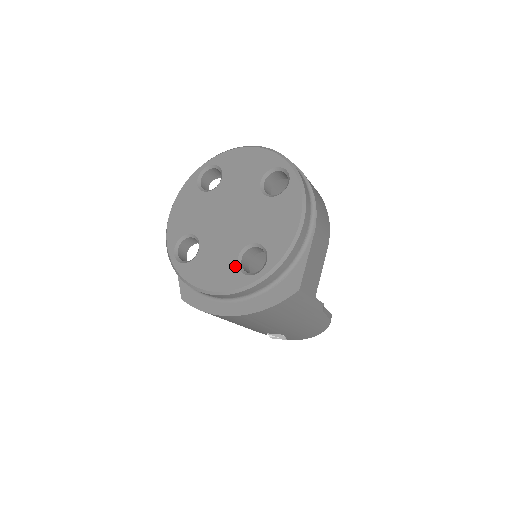
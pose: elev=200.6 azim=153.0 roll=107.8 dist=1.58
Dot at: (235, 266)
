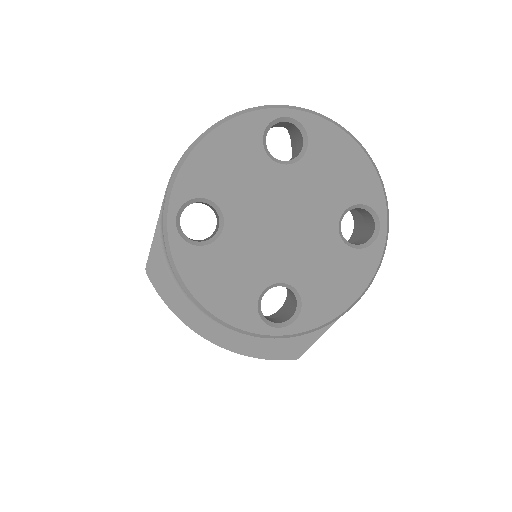
Dot at: (255, 299)
